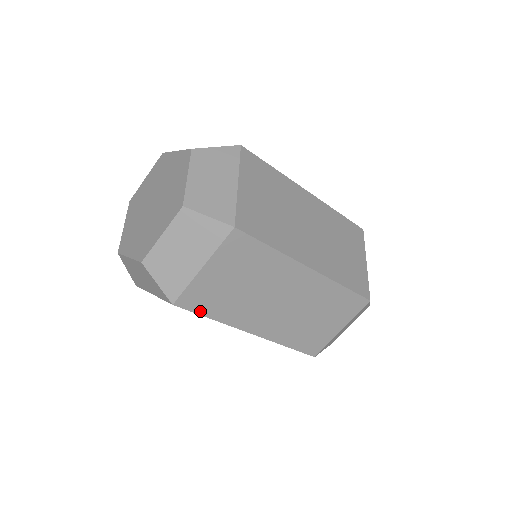
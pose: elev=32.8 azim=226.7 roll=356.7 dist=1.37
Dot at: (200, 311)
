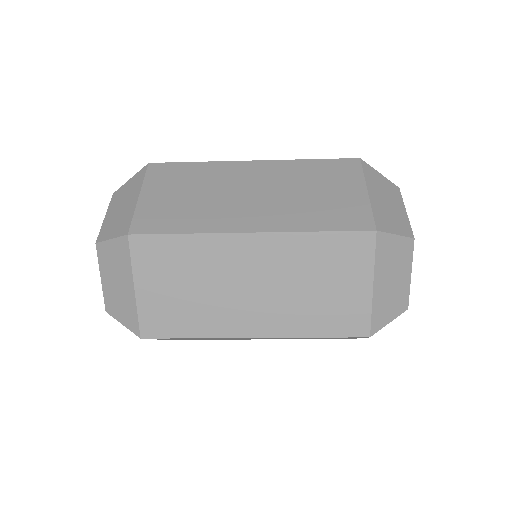
Dot at: (173, 334)
